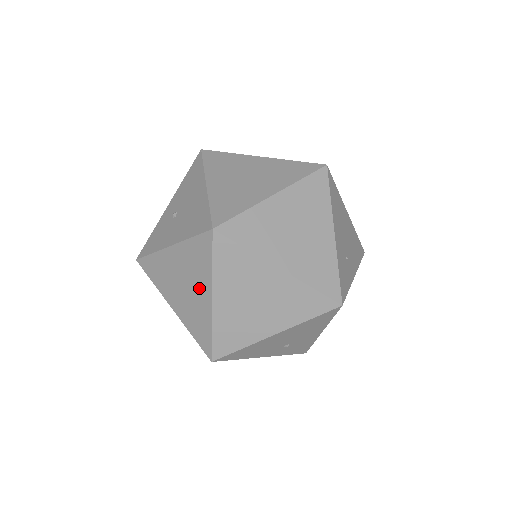
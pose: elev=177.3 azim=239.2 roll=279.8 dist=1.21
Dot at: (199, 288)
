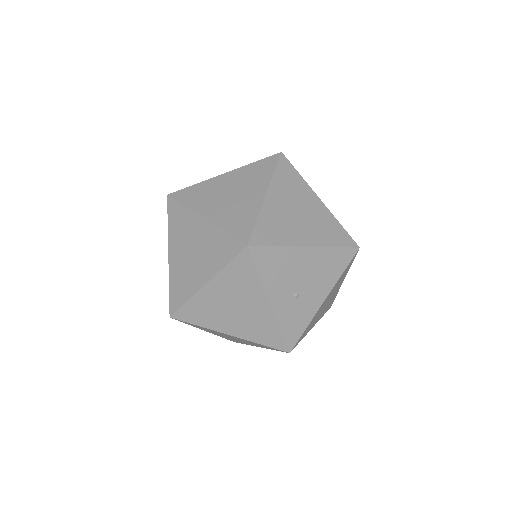
Dot at: (252, 191)
